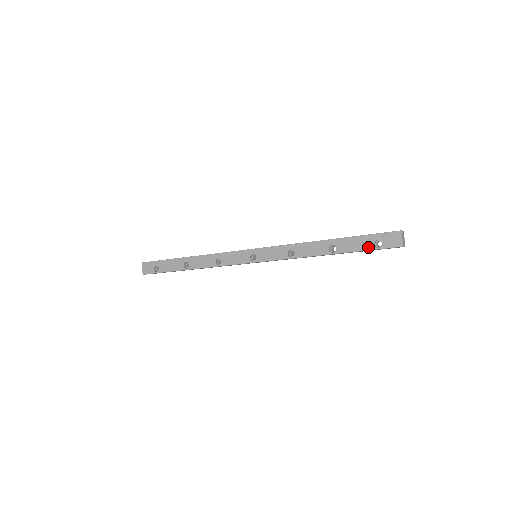
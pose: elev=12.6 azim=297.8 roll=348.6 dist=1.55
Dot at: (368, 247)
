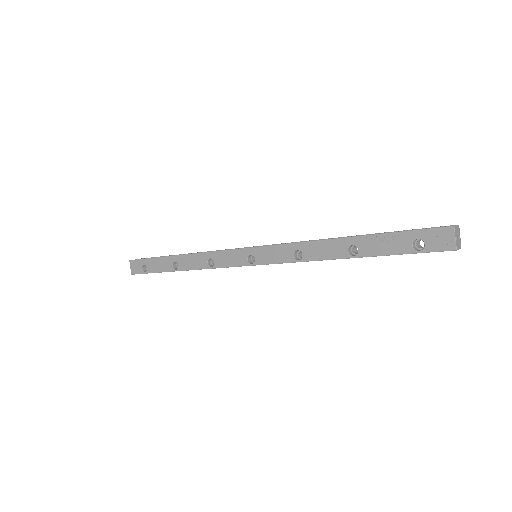
Dot at: (403, 249)
